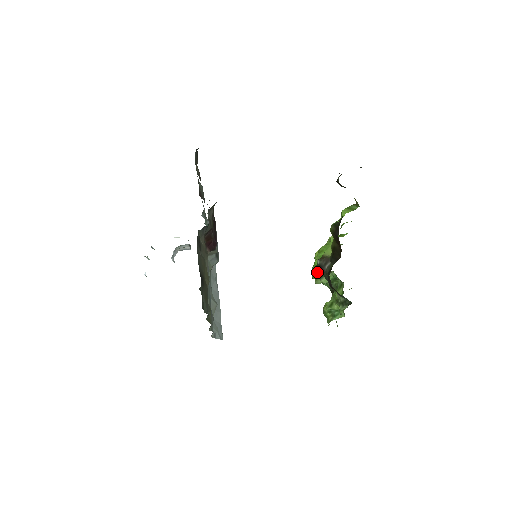
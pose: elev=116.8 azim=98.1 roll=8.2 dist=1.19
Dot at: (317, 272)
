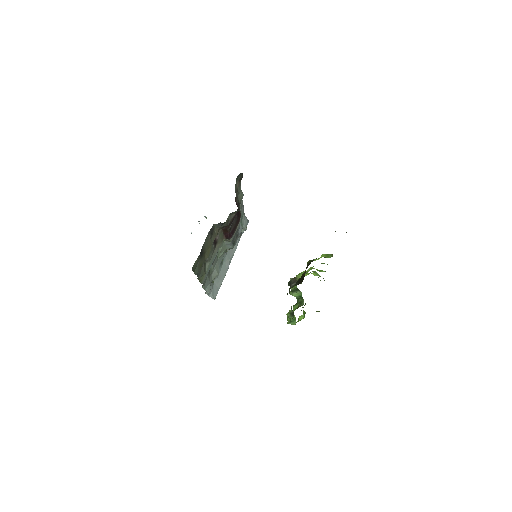
Dot at: occluded
